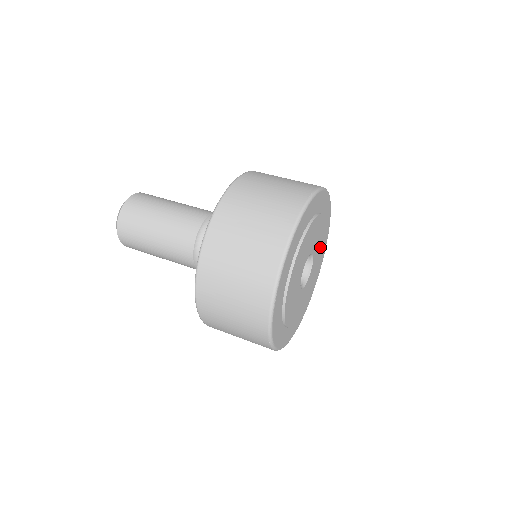
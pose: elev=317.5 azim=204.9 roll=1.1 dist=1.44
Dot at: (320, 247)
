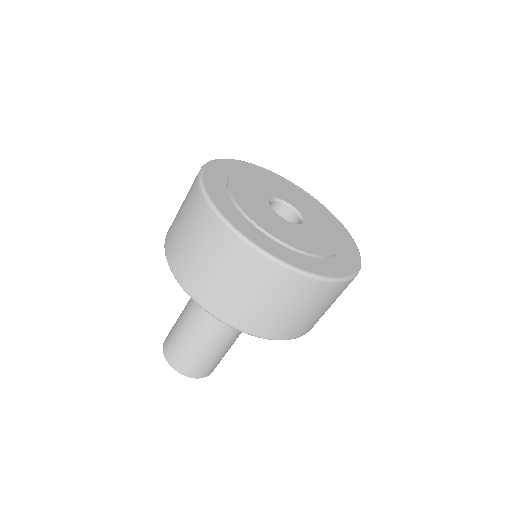
Dot at: (269, 185)
